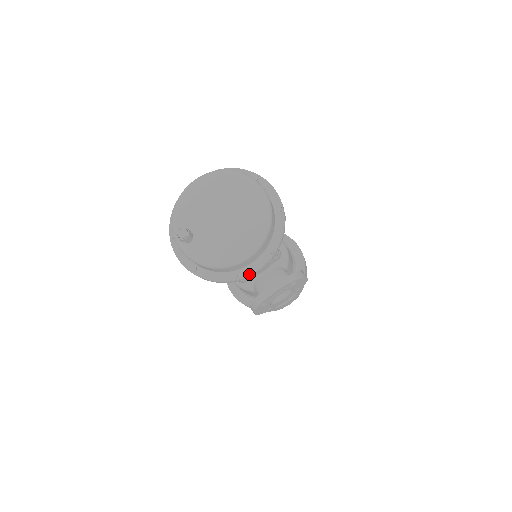
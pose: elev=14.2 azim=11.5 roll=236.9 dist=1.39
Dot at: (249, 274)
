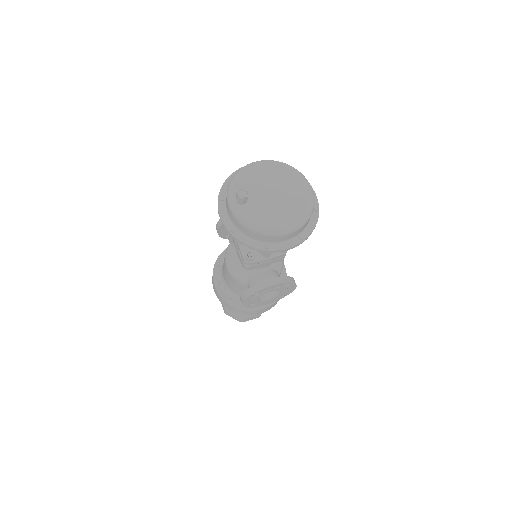
Dot at: (279, 249)
